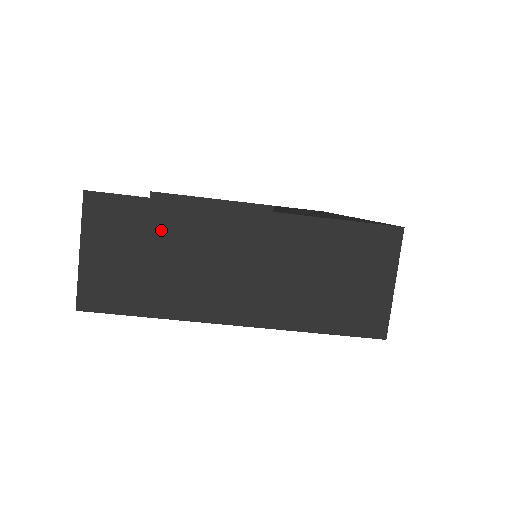
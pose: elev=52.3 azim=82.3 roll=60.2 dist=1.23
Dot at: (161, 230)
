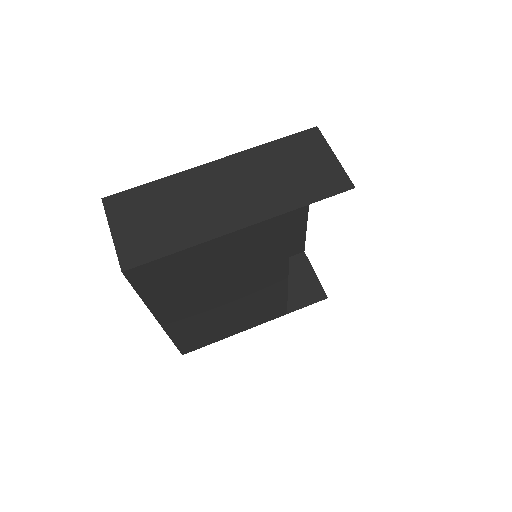
Dot at: (162, 197)
